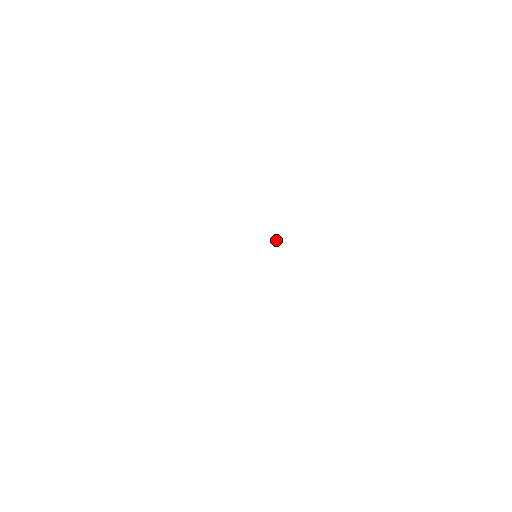
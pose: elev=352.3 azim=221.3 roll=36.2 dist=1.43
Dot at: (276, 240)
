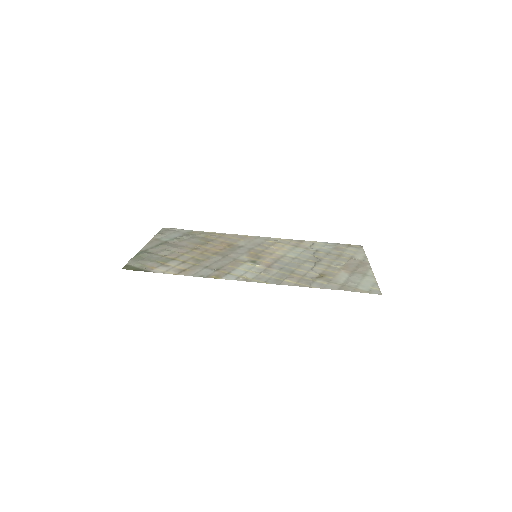
Dot at: (257, 264)
